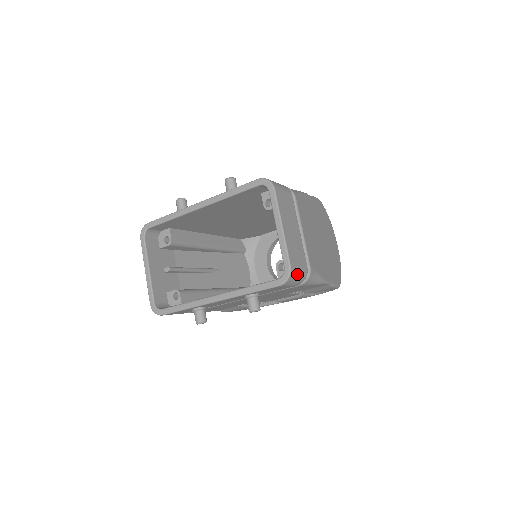
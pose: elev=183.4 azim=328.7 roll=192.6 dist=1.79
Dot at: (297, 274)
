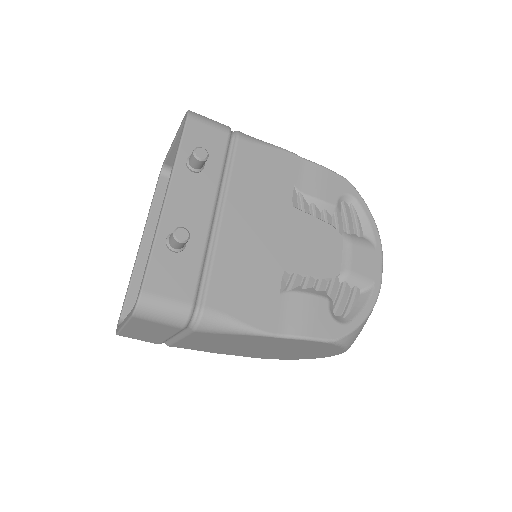
Dot at: occluded
